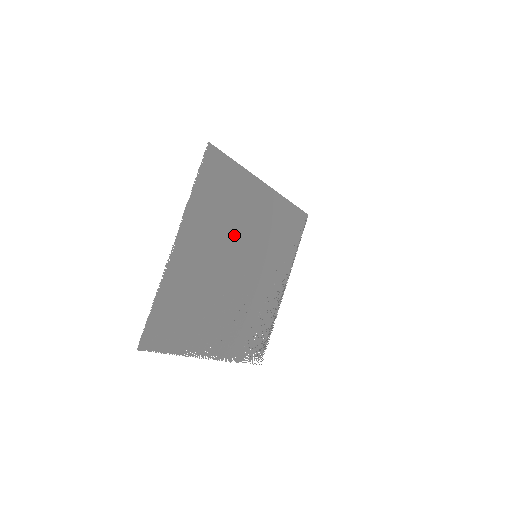
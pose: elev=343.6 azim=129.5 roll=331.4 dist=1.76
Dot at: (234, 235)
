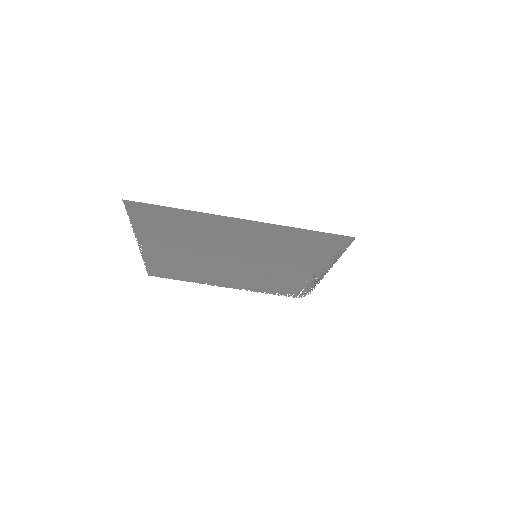
Dot at: (211, 245)
